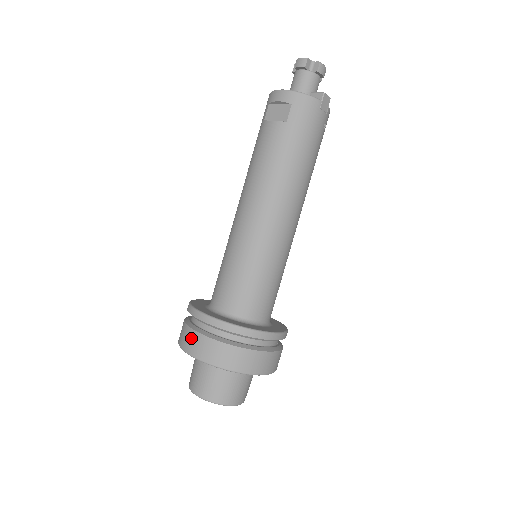
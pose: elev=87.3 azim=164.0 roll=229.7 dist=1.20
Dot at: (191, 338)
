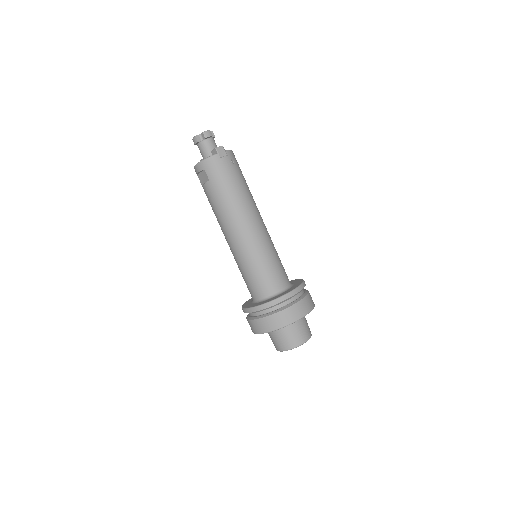
Dot at: (251, 325)
